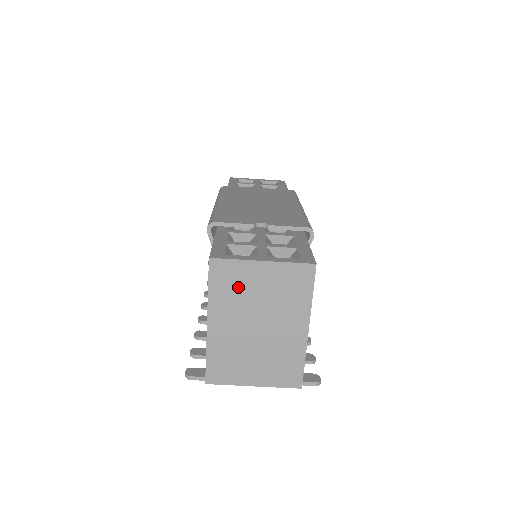
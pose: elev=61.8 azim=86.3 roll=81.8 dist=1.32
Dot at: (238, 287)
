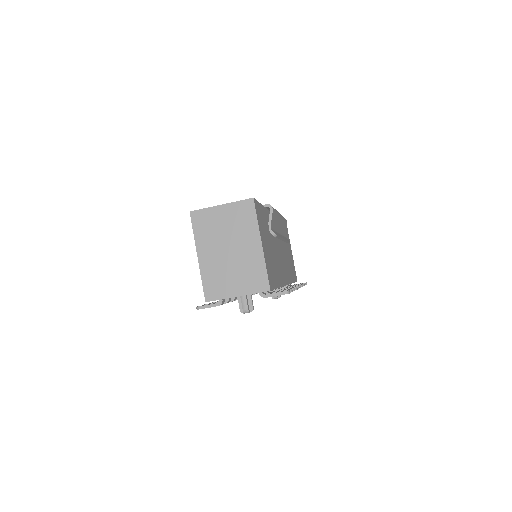
Dot at: (210, 226)
